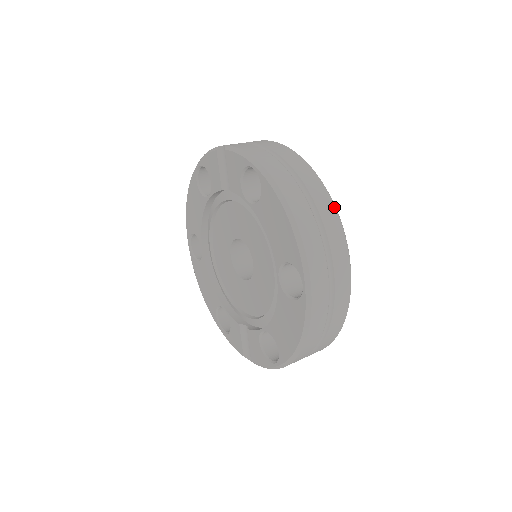
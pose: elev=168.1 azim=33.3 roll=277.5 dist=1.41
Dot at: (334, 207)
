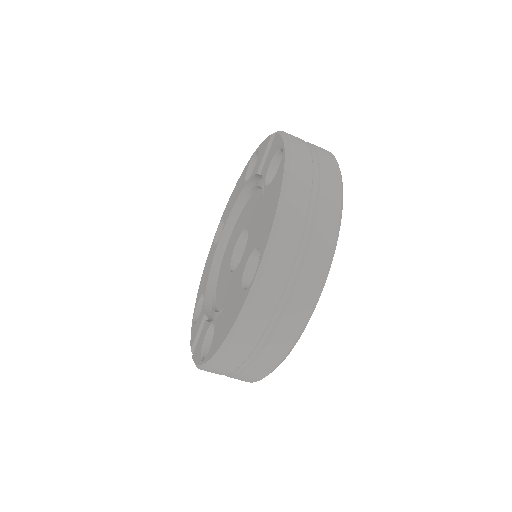
Dot at: (337, 221)
